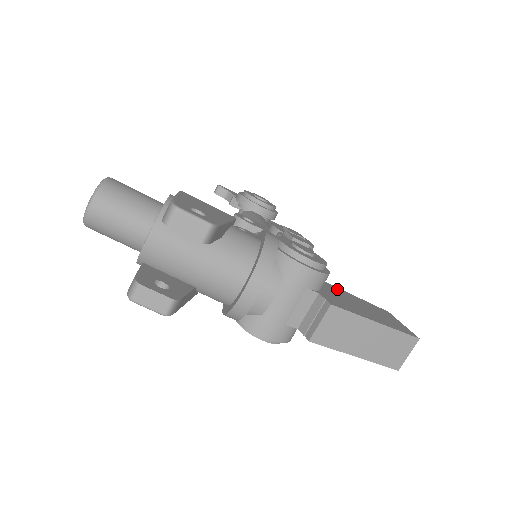
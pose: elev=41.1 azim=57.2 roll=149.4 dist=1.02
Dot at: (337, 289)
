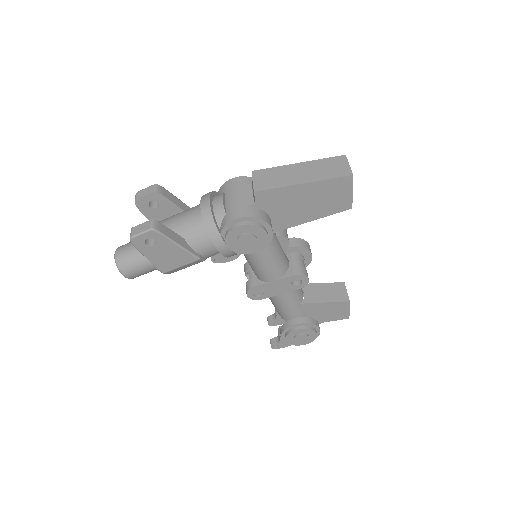
Dot at: occluded
